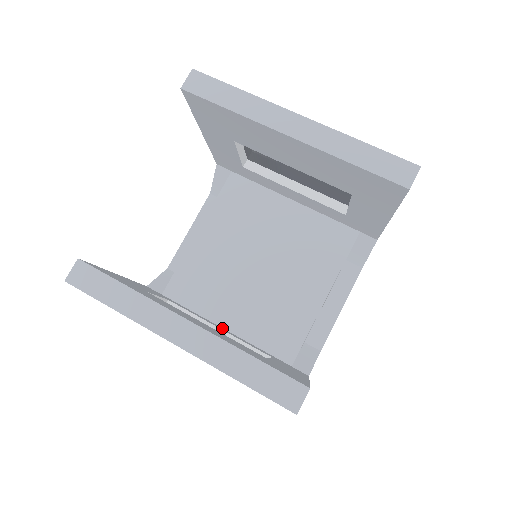
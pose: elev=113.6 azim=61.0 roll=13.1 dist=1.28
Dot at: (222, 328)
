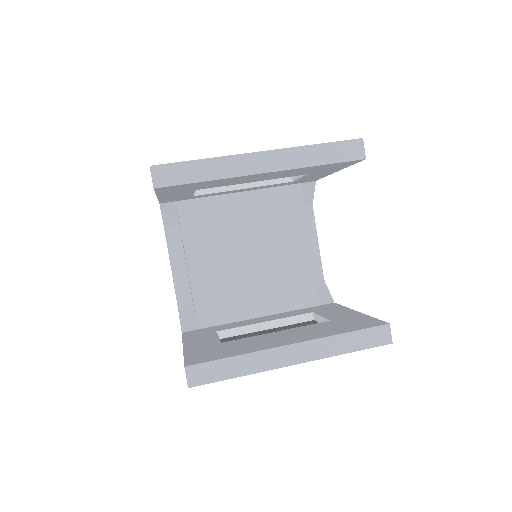
Dot at: (260, 318)
